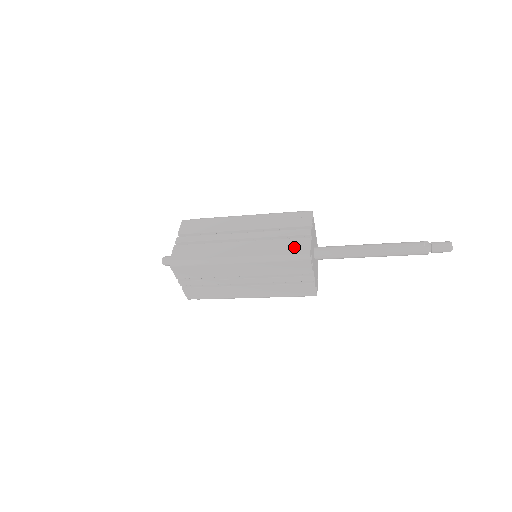
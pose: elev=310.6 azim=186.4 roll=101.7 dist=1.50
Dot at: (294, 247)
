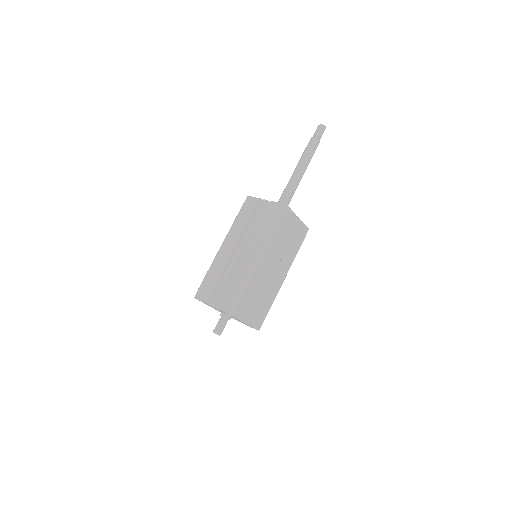
Dot at: (272, 214)
